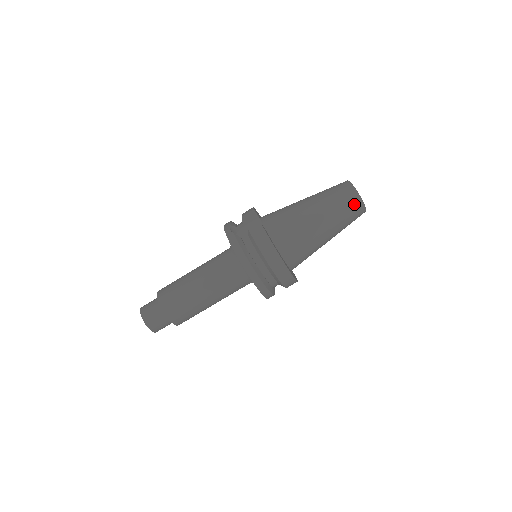
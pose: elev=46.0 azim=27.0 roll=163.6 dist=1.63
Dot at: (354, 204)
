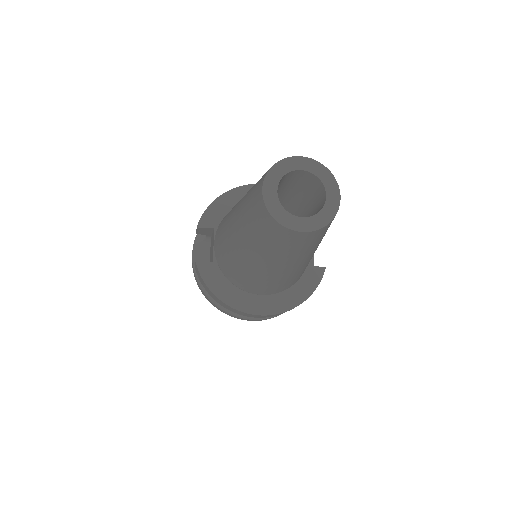
Dot at: (282, 236)
